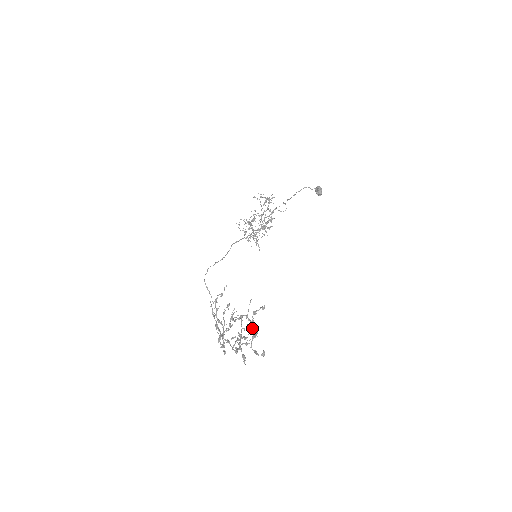
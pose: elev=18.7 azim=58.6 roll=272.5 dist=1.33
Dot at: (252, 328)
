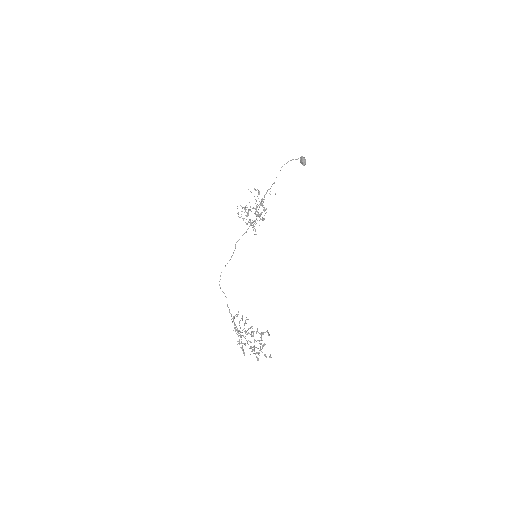
Dot at: occluded
